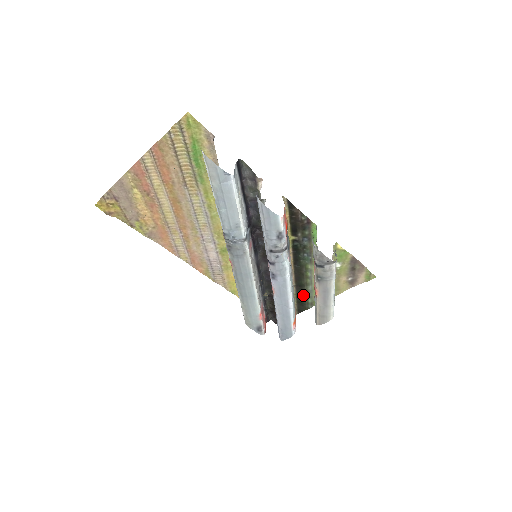
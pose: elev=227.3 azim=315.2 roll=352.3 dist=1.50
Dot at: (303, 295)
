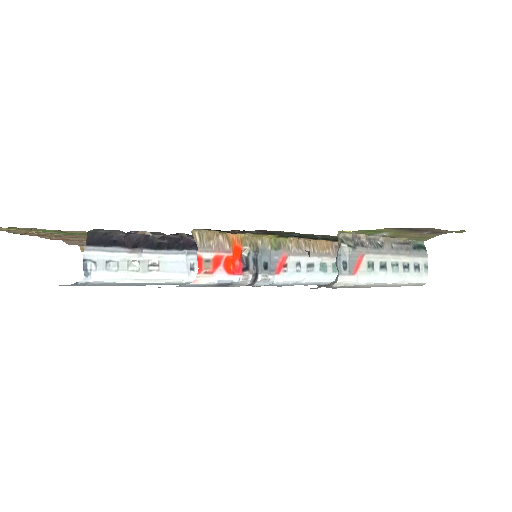
Dot at: occluded
